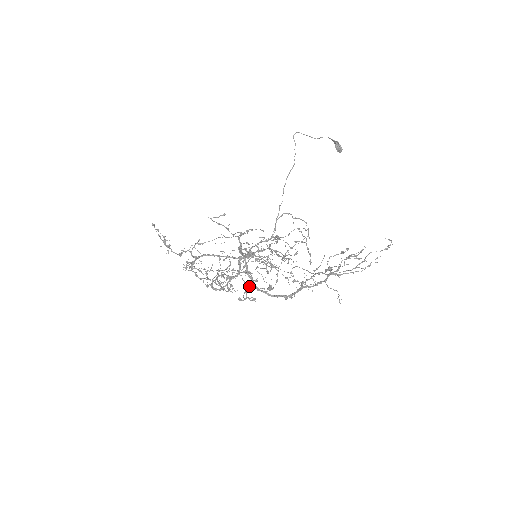
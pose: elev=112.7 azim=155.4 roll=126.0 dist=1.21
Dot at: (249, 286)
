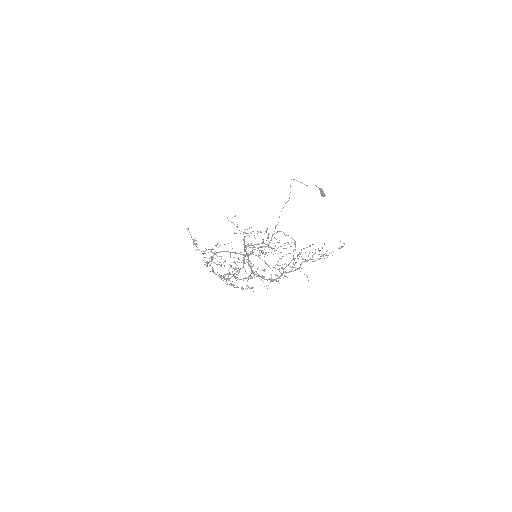
Dot at: occluded
